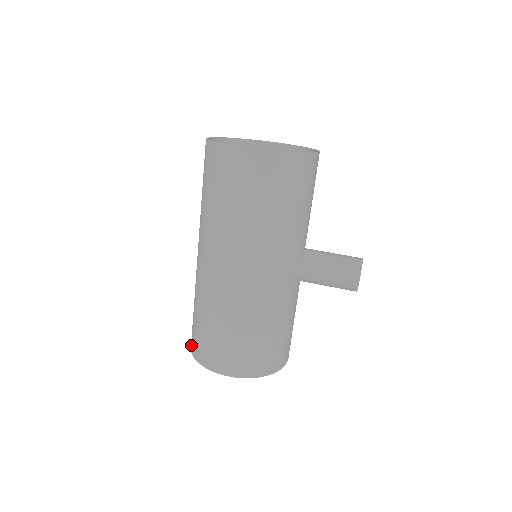
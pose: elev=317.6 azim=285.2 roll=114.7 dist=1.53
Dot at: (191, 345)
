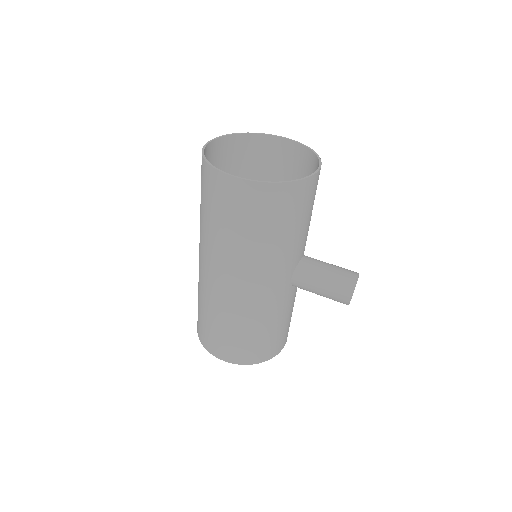
Dot at: occluded
